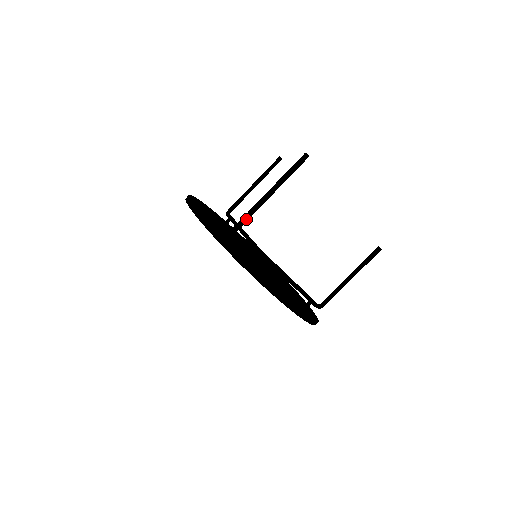
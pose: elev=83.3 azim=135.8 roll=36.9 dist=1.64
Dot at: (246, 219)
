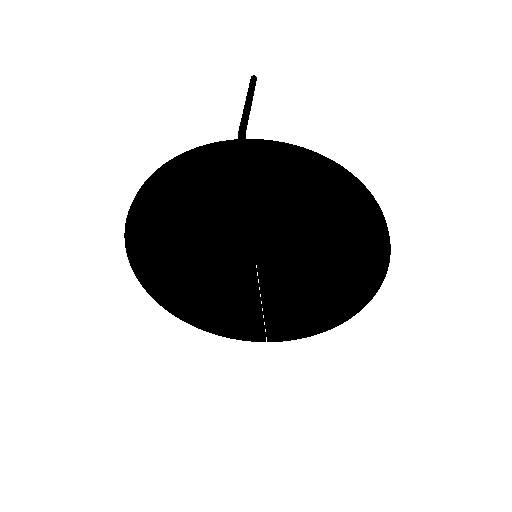
Dot at: (246, 120)
